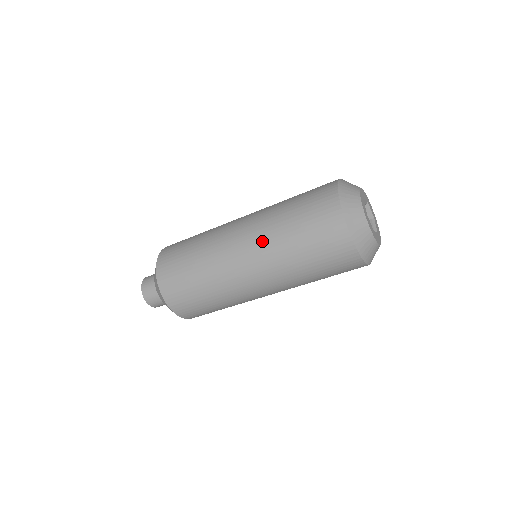
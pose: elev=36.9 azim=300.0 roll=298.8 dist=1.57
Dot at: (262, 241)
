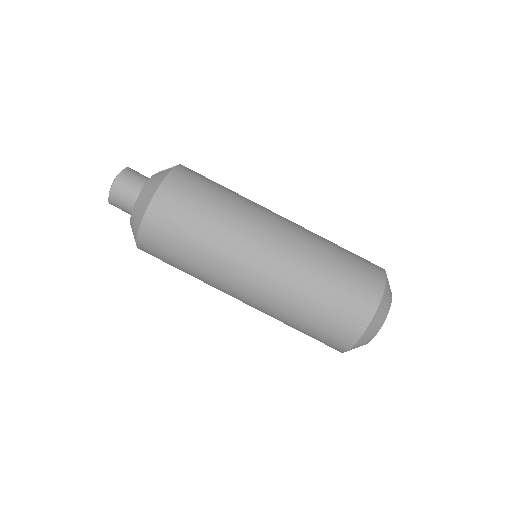
Dot at: (292, 264)
